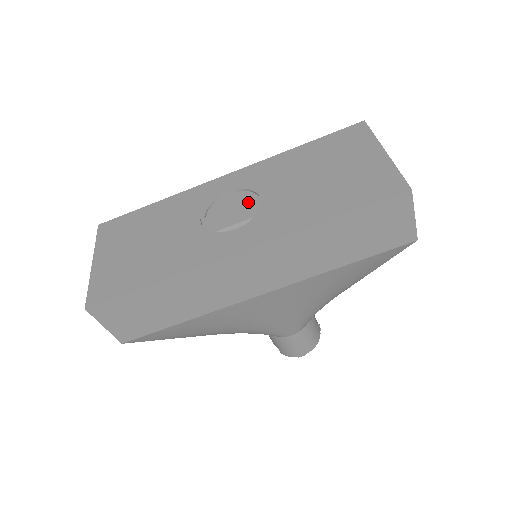
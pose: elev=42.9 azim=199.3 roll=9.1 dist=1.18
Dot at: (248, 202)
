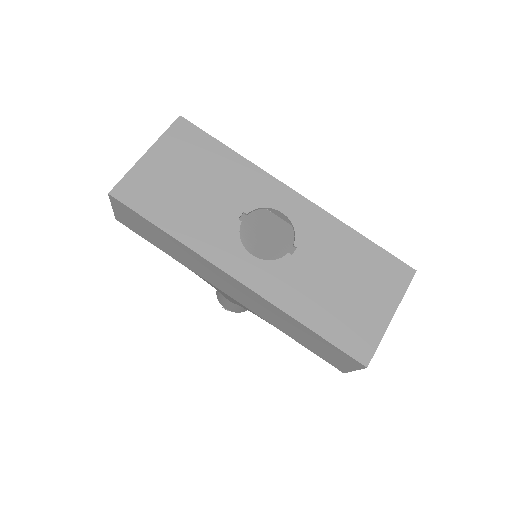
Dot at: occluded
